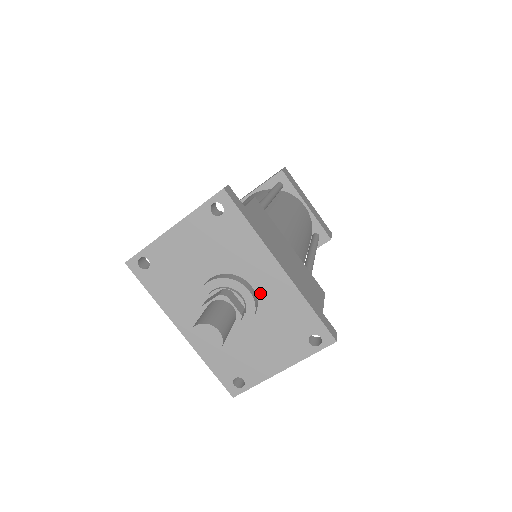
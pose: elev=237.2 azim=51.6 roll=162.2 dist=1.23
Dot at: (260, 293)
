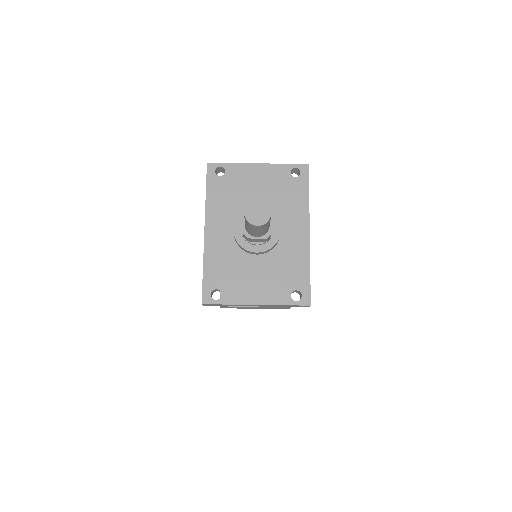
Dot at: (283, 240)
